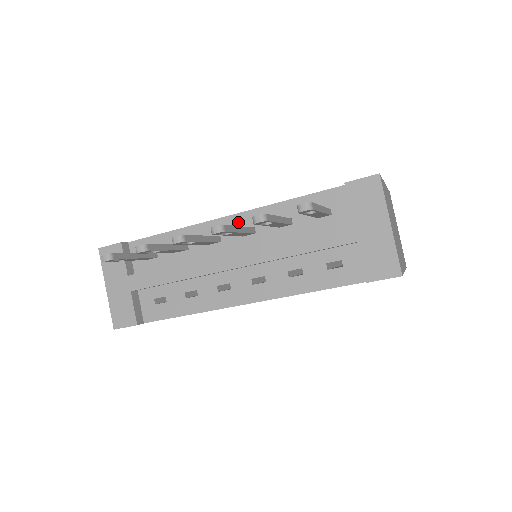
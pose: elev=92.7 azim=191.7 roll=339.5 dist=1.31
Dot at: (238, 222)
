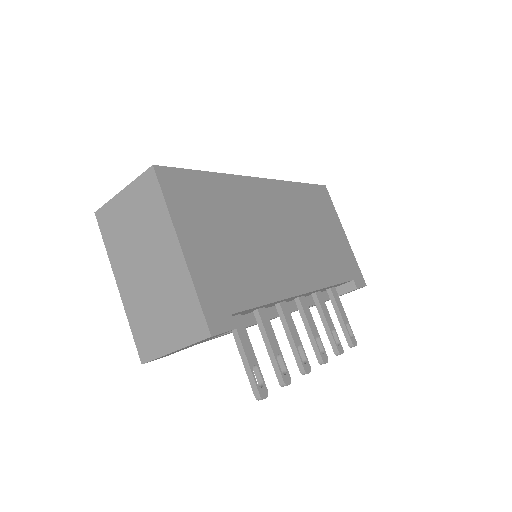
Dot at: occluded
